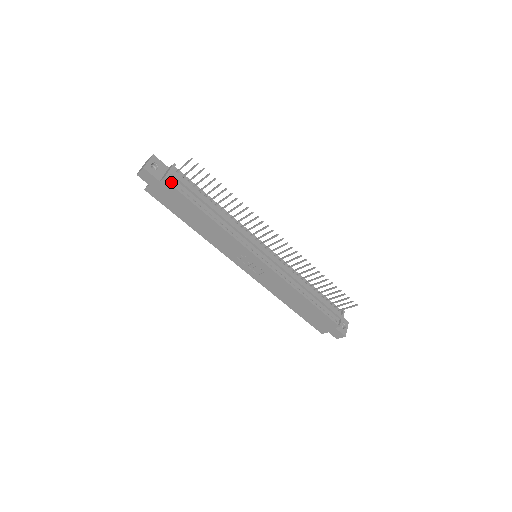
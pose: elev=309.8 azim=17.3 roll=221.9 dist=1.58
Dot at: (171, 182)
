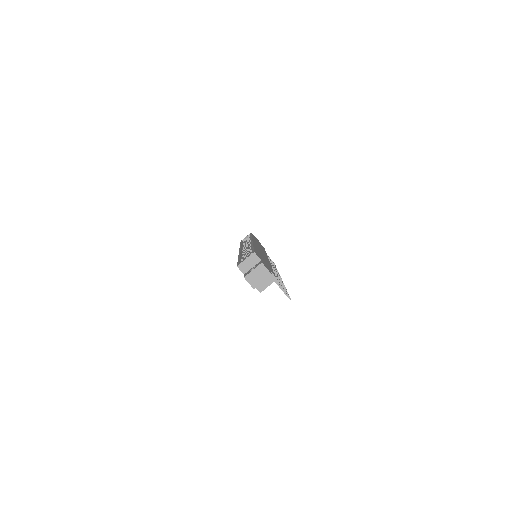
Dot at: occluded
